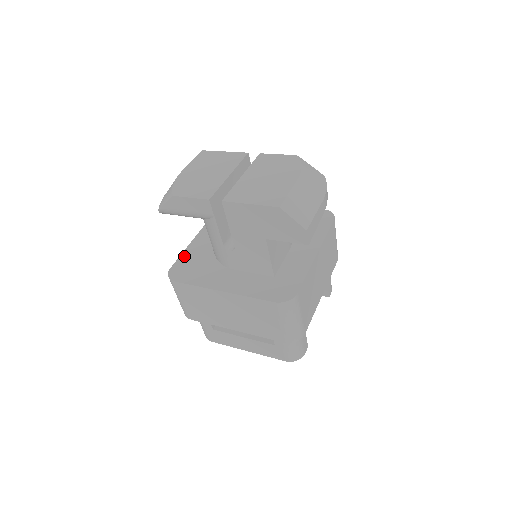
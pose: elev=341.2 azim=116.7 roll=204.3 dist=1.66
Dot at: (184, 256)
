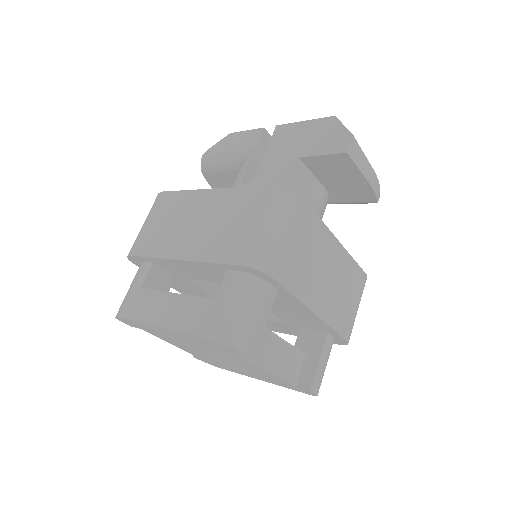
Dot at: occluded
